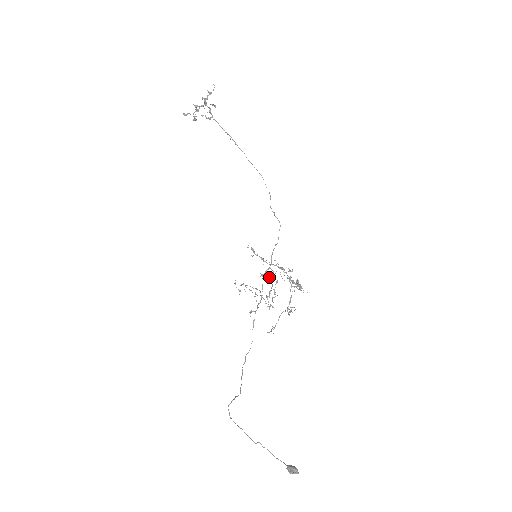
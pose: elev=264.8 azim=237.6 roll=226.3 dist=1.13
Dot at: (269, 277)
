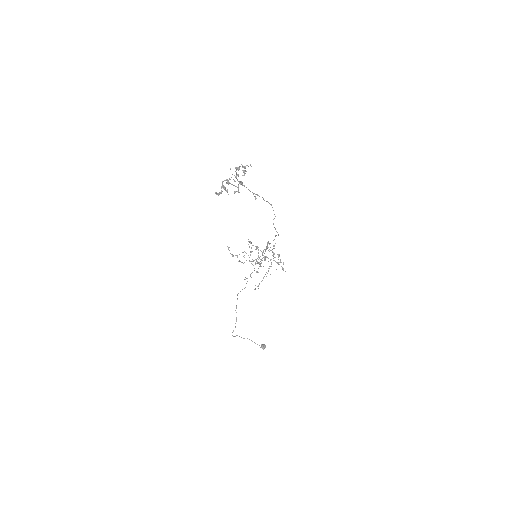
Dot at: occluded
